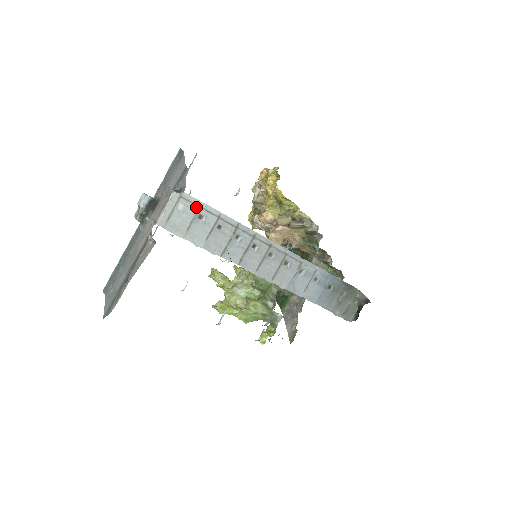
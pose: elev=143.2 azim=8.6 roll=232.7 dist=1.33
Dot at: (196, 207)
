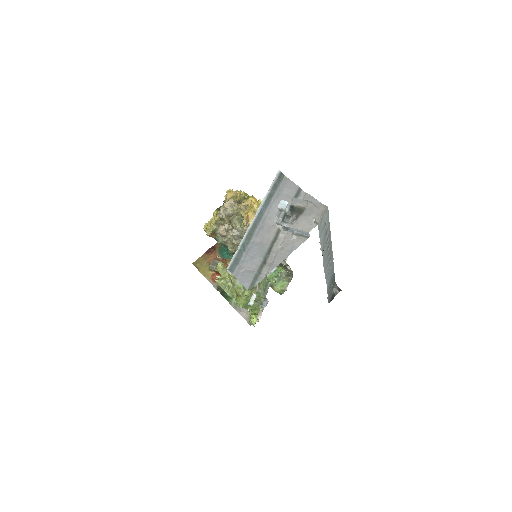
Dot at: (327, 218)
